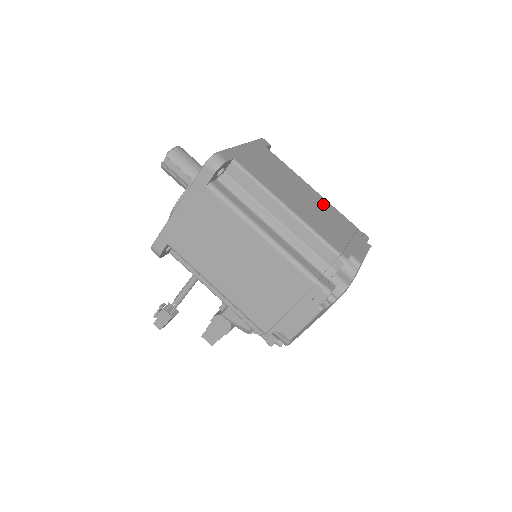
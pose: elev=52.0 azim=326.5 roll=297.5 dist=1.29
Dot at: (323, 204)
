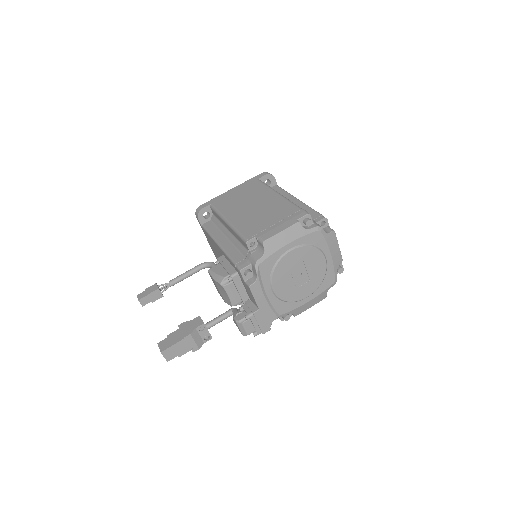
Dot at: occluded
